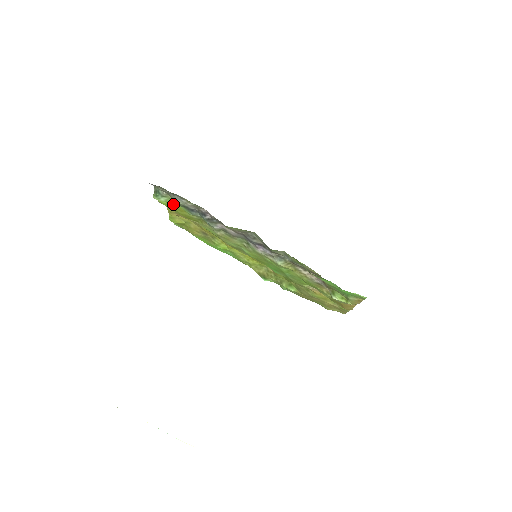
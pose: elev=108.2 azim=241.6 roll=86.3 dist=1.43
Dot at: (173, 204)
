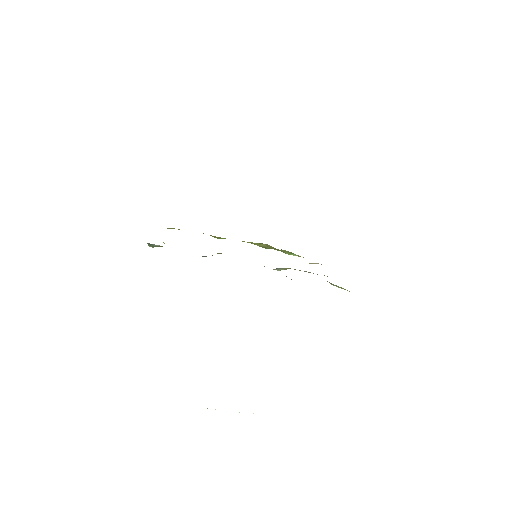
Dot at: occluded
